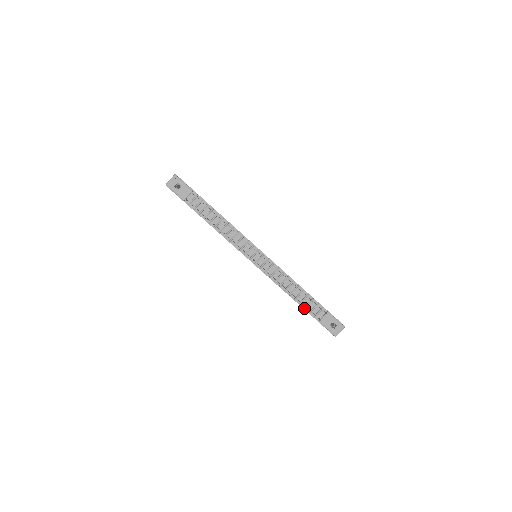
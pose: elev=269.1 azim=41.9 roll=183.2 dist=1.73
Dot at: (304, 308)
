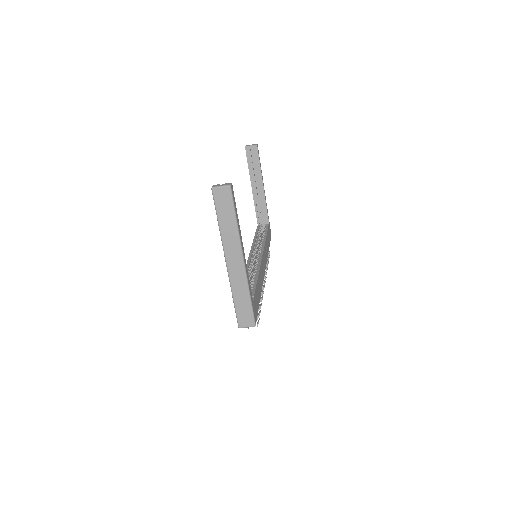
Dot at: occluded
